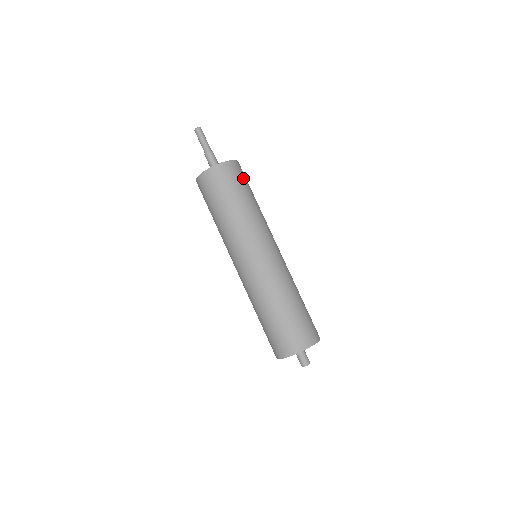
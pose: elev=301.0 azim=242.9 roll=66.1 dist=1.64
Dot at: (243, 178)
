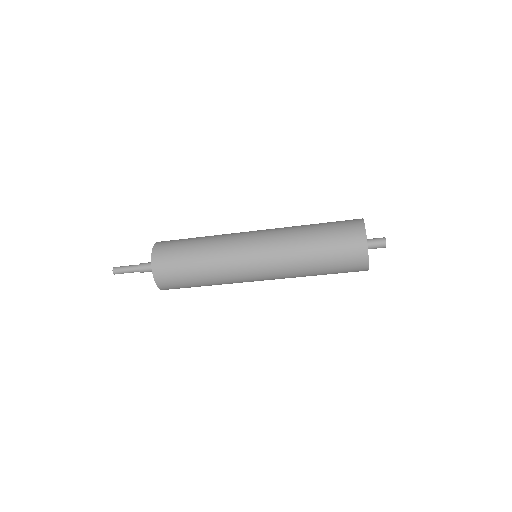
Dot at: occluded
